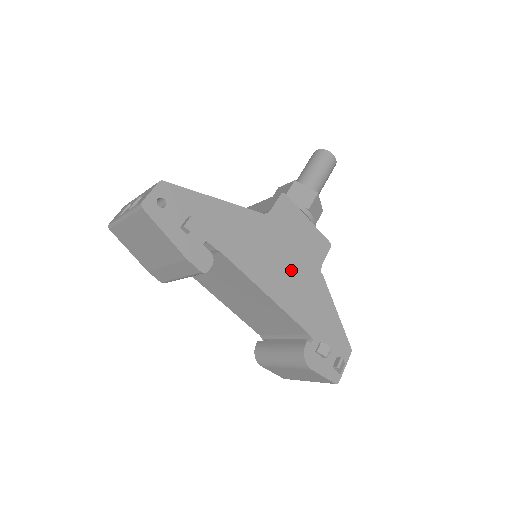
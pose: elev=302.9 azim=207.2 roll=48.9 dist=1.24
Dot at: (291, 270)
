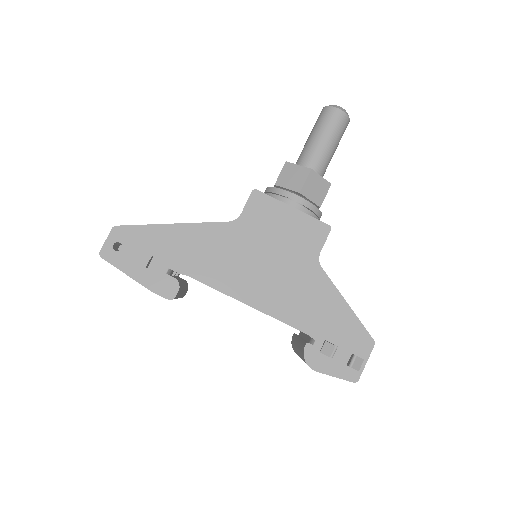
Dot at: (275, 272)
